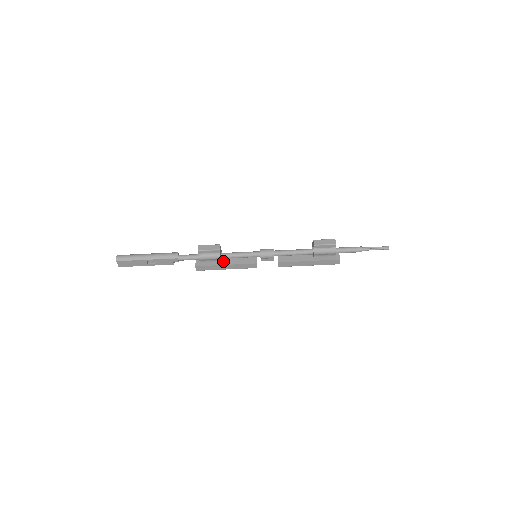
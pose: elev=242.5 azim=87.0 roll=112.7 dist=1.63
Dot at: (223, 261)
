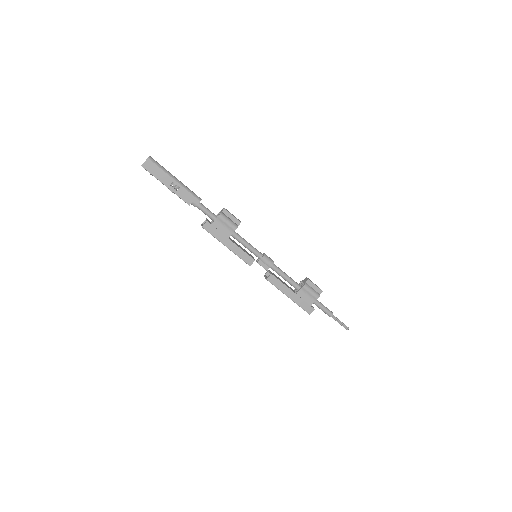
Dot at: (229, 238)
